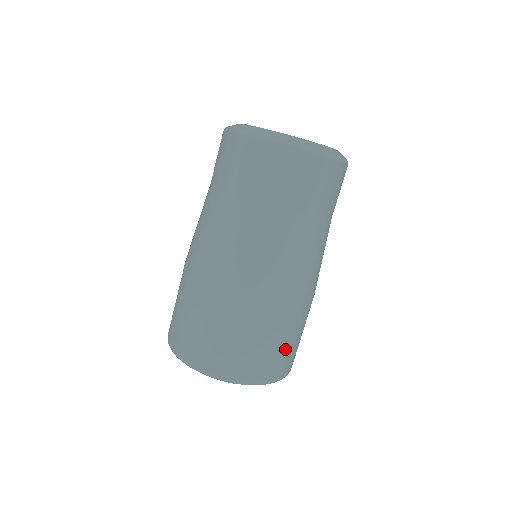
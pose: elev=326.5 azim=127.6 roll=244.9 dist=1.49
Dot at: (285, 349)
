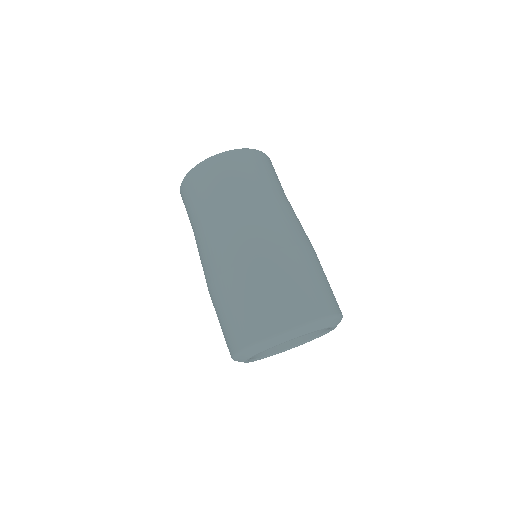
Dot at: occluded
